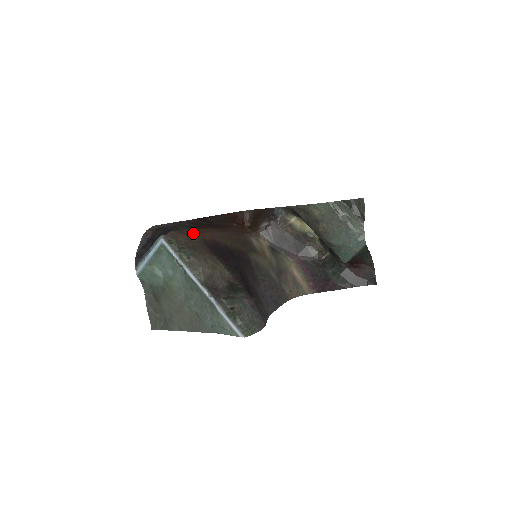
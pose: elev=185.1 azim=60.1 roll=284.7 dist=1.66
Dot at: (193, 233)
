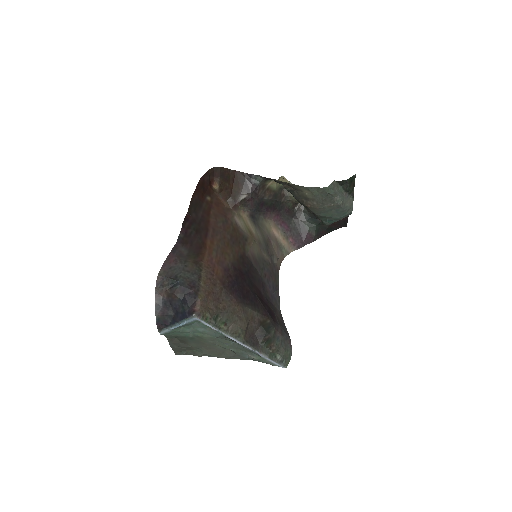
Dot at: (210, 281)
